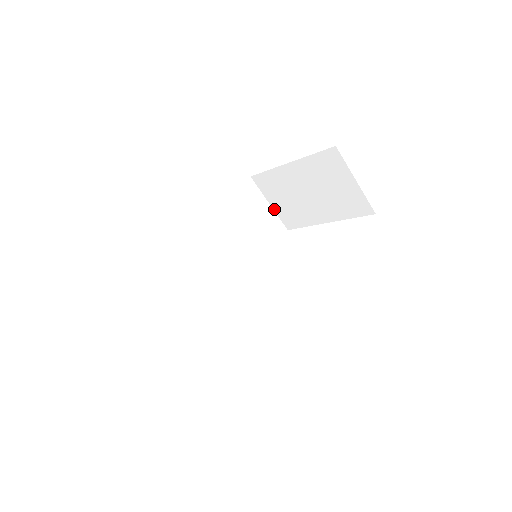
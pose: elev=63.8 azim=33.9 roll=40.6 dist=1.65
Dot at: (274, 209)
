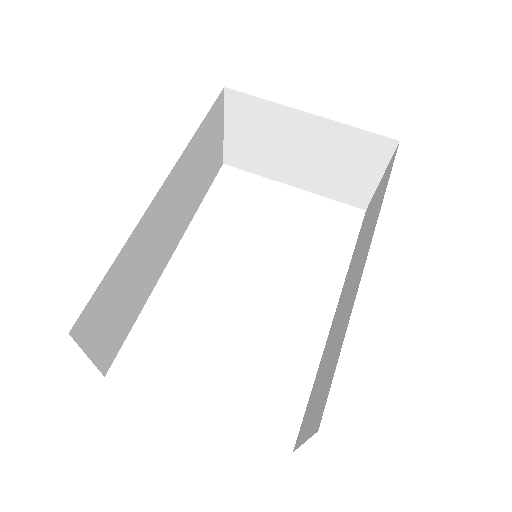
Dot at: (225, 137)
